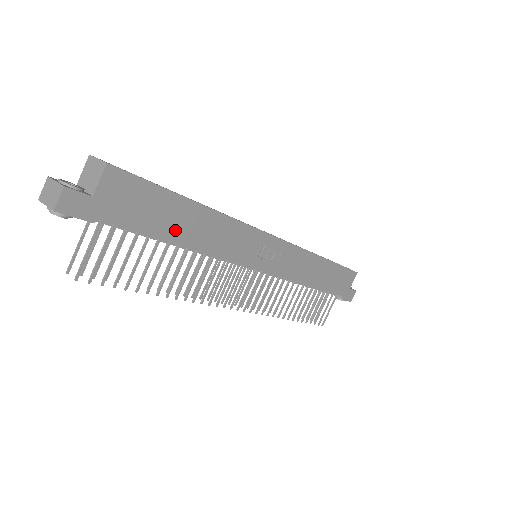
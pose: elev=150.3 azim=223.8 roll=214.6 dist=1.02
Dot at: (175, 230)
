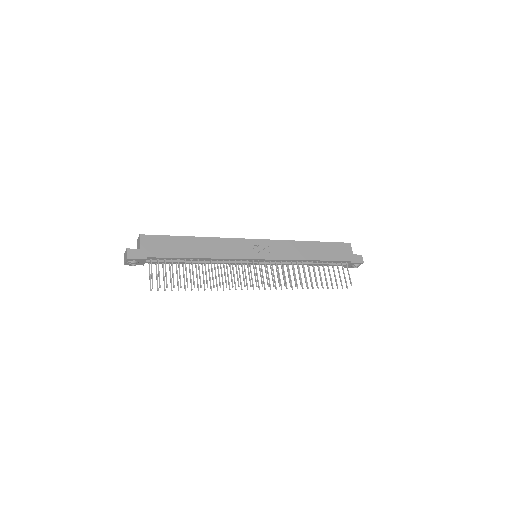
Dot at: (189, 252)
